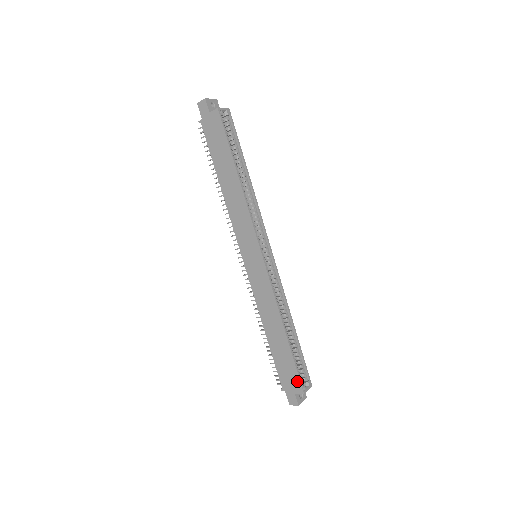
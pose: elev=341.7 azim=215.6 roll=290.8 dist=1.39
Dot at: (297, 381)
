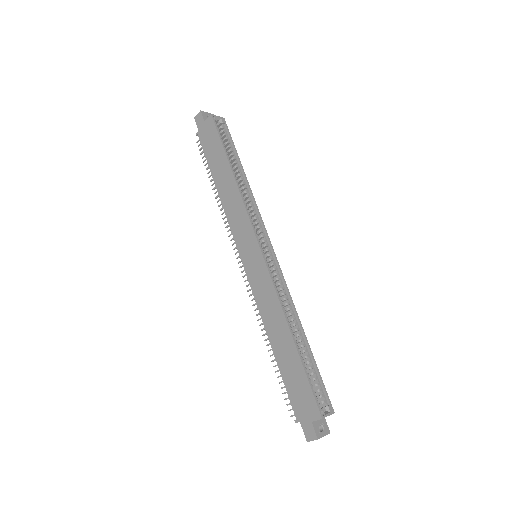
Dot at: (312, 402)
